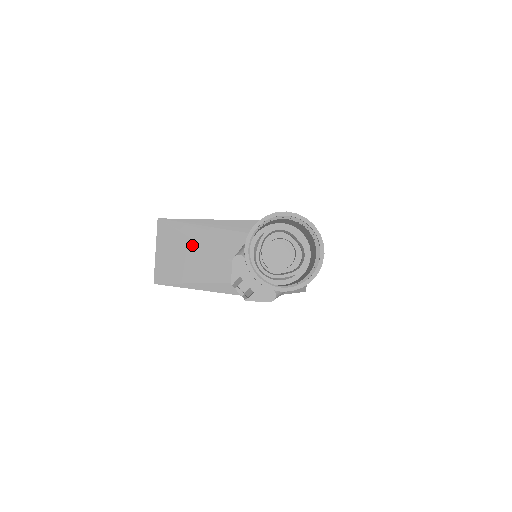
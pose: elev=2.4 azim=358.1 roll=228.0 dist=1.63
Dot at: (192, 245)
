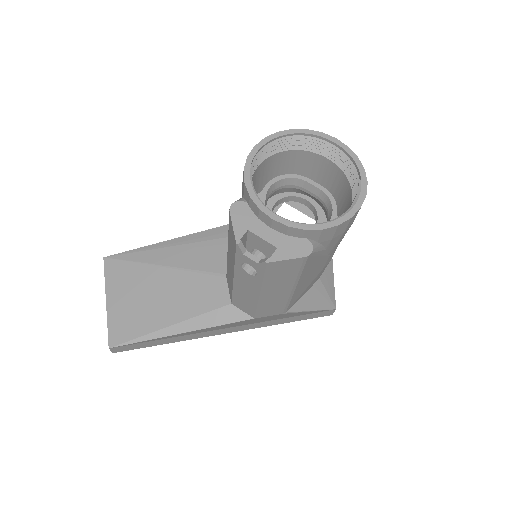
Dot at: (159, 274)
